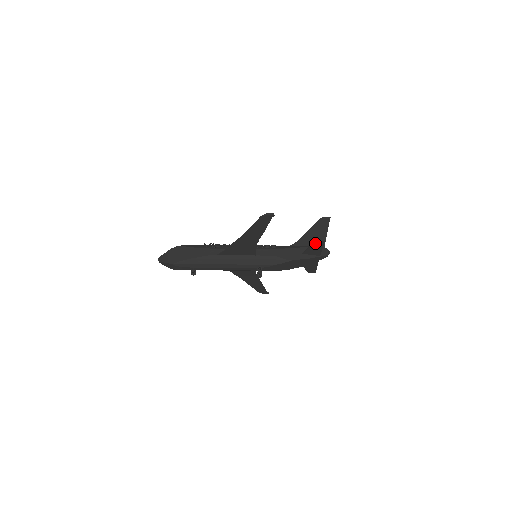
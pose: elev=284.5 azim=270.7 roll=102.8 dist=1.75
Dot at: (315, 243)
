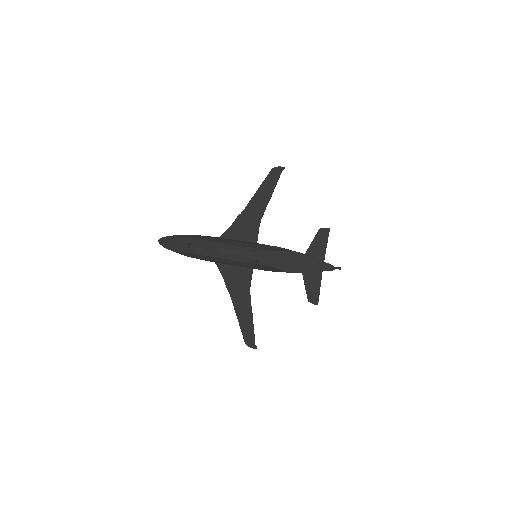
Dot at: (320, 232)
